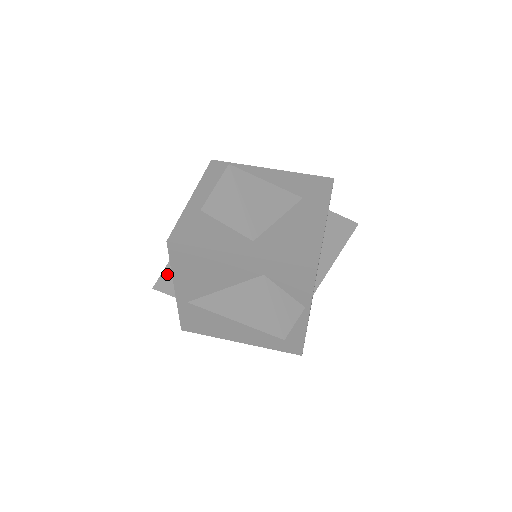
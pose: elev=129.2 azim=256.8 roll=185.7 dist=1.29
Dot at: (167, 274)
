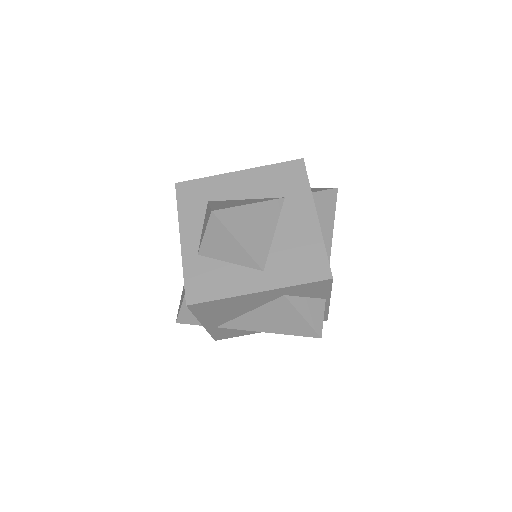
Dot at: (186, 310)
